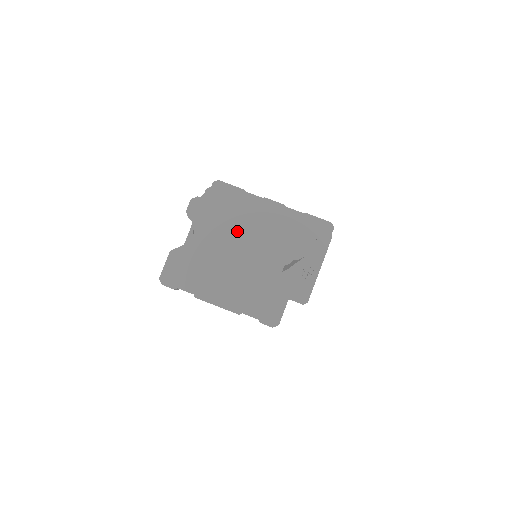
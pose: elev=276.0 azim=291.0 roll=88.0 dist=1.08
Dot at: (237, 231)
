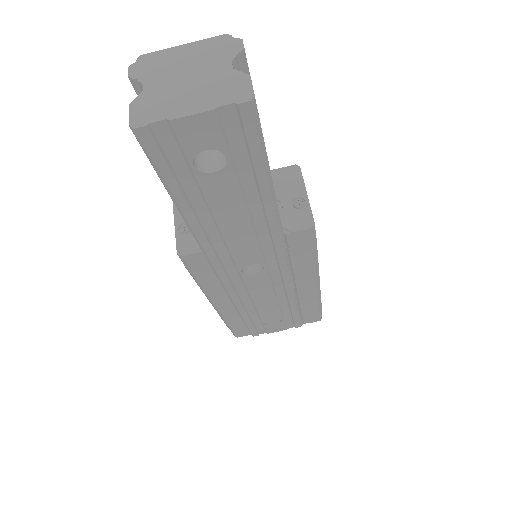
Dot at: (178, 64)
